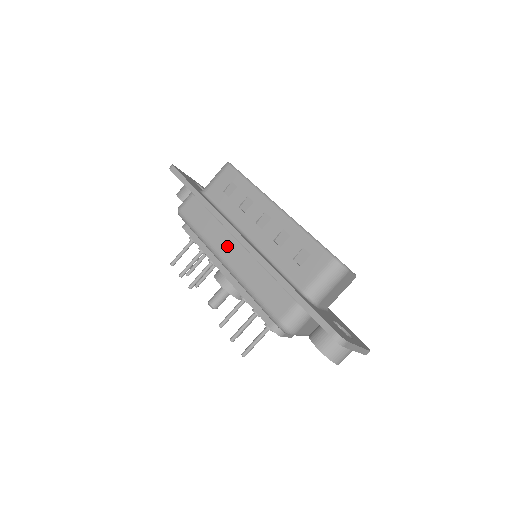
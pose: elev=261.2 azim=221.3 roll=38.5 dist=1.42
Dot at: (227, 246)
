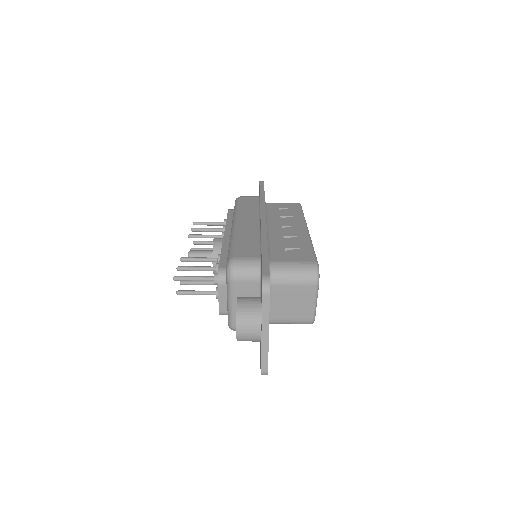
Dot at: (248, 219)
